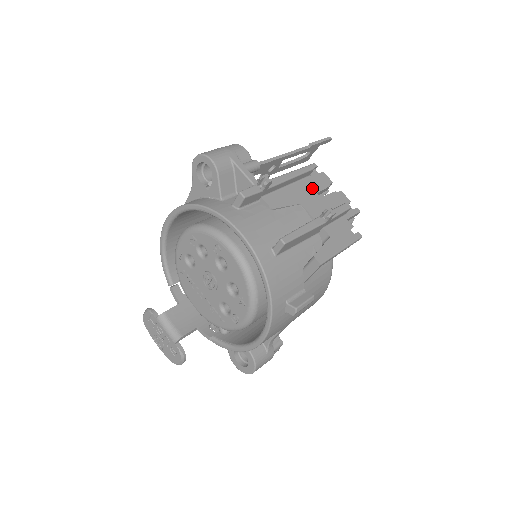
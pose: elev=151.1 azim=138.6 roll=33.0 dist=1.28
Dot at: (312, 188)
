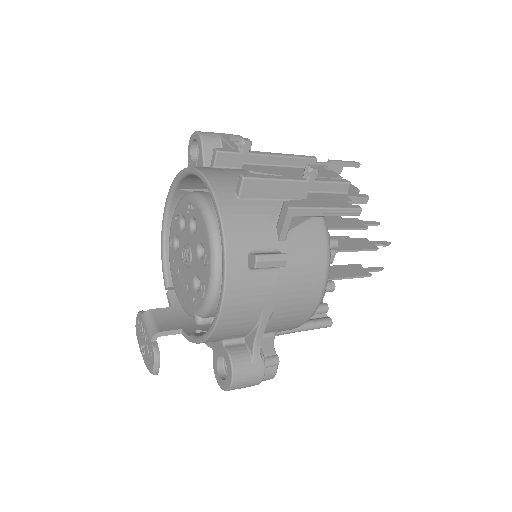
Dot at: occluded
